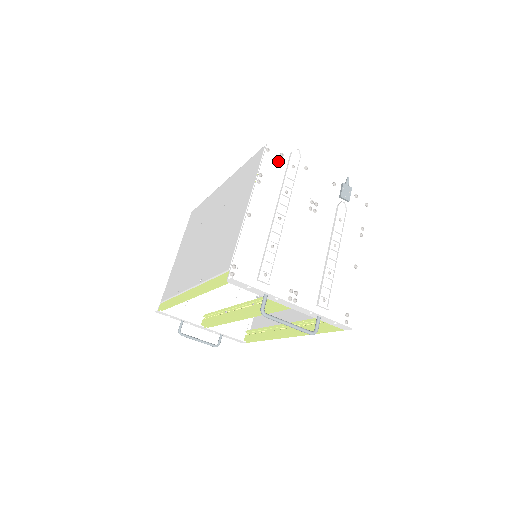
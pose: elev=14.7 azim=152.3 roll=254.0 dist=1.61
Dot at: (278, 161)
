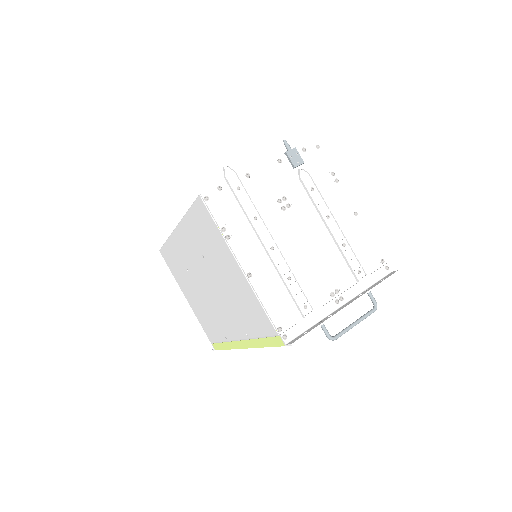
Dot at: (223, 198)
